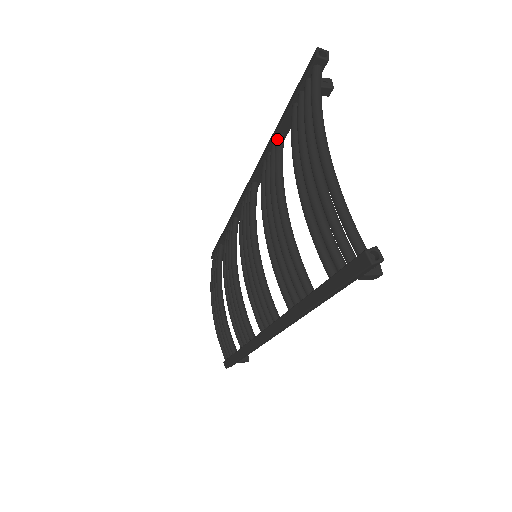
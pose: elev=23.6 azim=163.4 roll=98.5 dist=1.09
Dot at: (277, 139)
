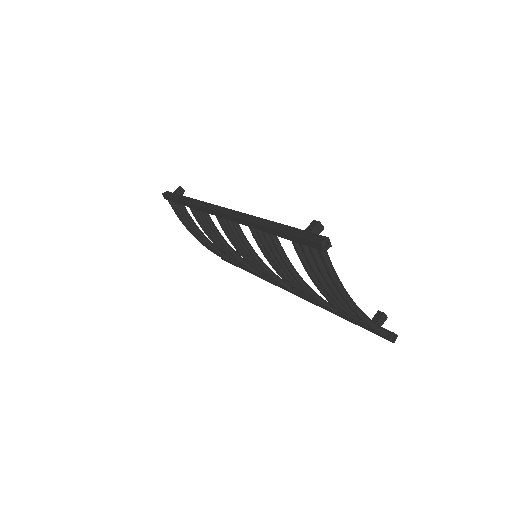
Dot at: (272, 238)
